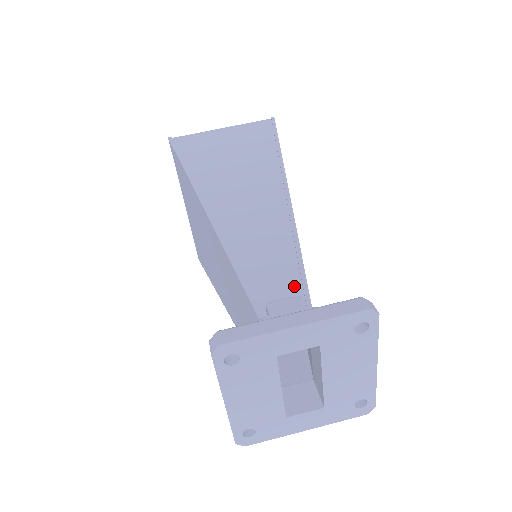
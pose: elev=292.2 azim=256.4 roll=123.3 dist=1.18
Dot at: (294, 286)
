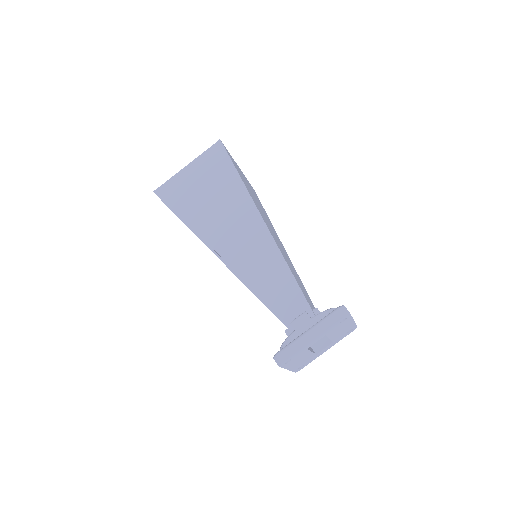
Dot at: (298, 301)
